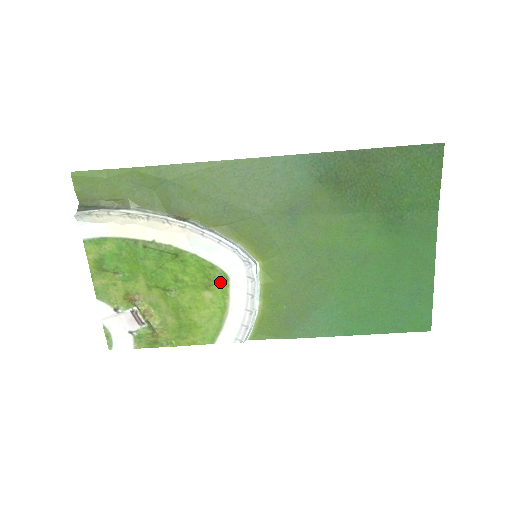
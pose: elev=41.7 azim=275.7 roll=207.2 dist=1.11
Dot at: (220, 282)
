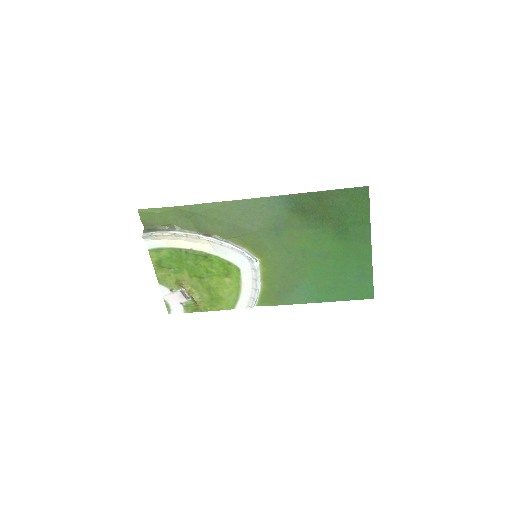
Dot at: (235, 272)
